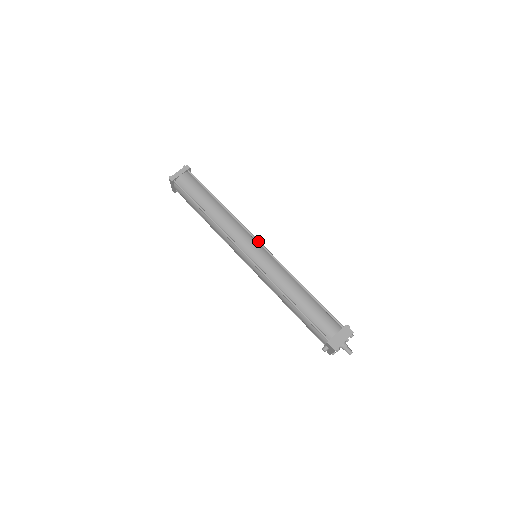
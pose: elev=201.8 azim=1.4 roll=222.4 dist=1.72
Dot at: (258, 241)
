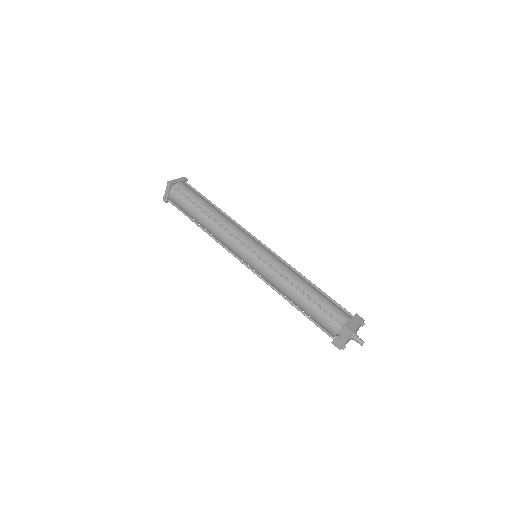
Dot at: (260, 241)
